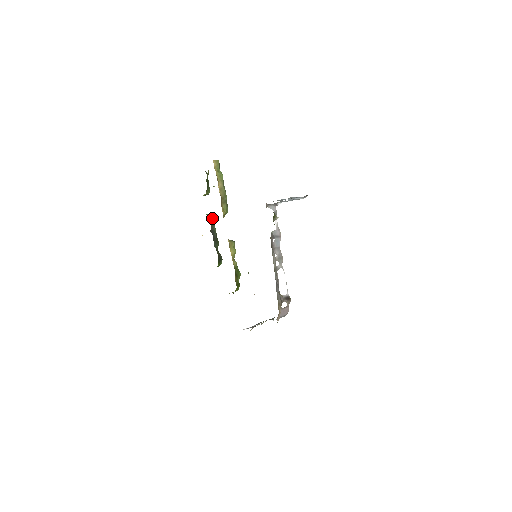
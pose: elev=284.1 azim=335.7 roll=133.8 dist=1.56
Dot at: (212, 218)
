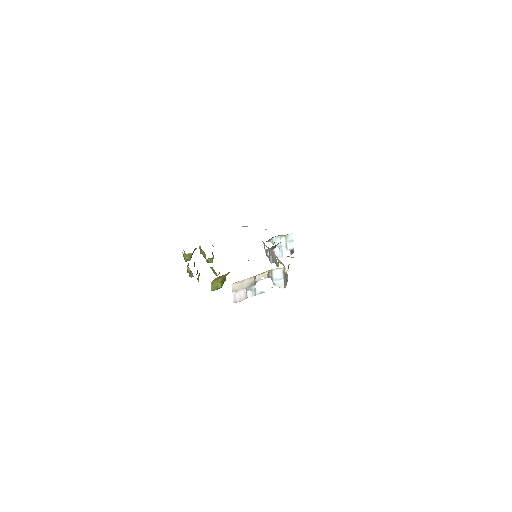
Dot at: occluded
